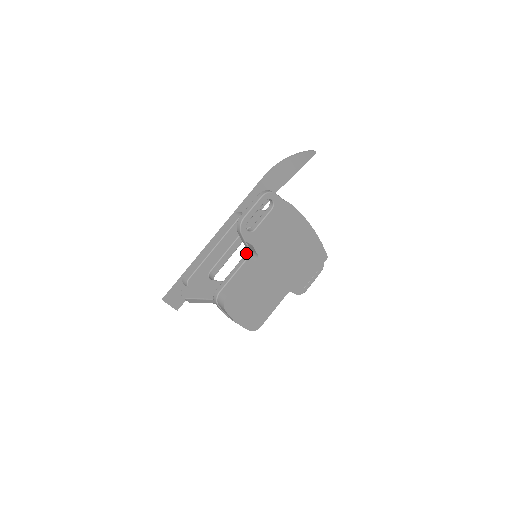
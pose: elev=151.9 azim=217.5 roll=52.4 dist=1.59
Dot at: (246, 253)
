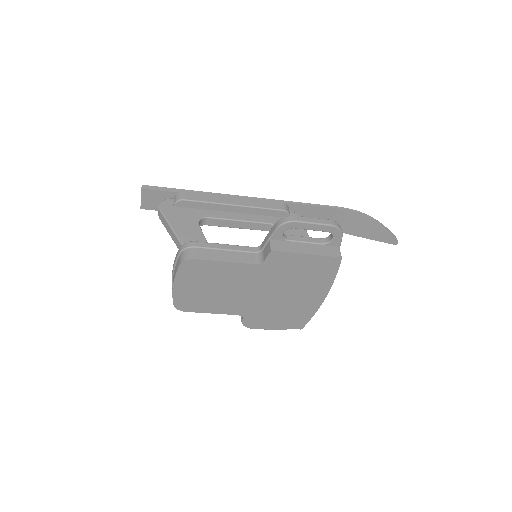
Dot at: (256, 247)
